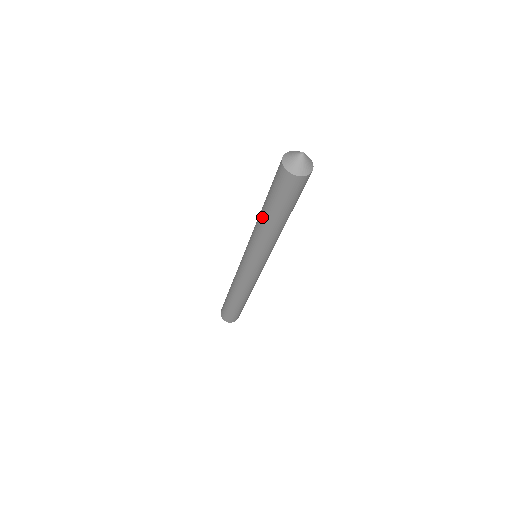
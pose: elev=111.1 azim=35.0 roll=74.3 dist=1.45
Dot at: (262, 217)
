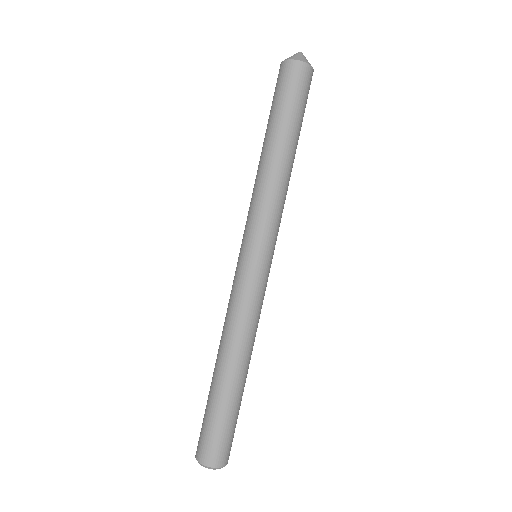
Dot at: (269, 152)
